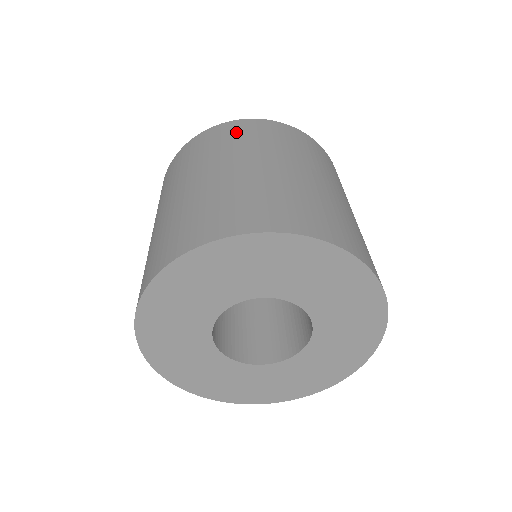
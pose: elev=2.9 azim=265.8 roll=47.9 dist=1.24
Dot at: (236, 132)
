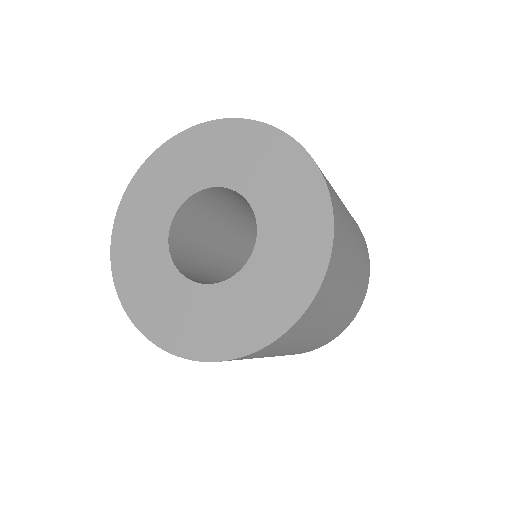
Dot at: occluded
